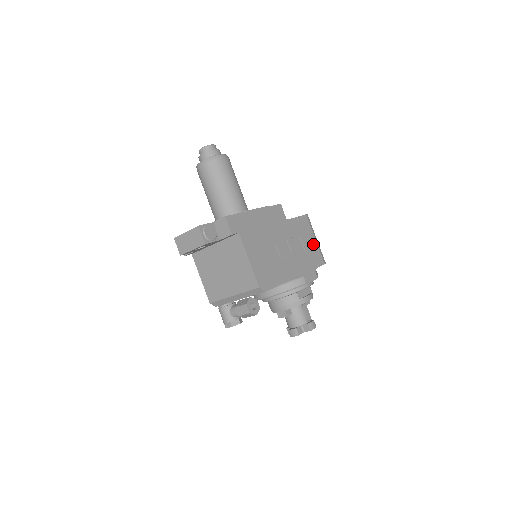
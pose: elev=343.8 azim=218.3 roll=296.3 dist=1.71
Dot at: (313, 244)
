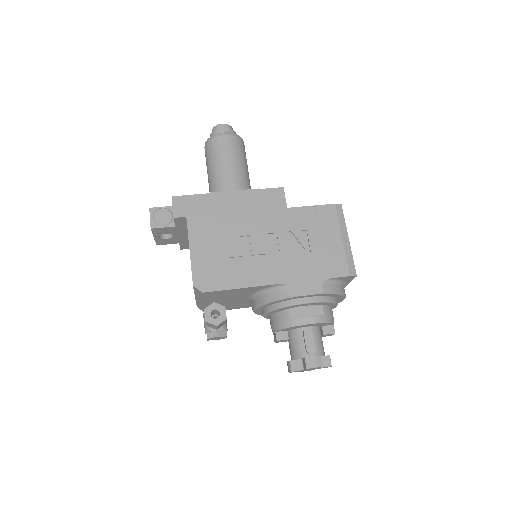
Dot at: (334, 245)
